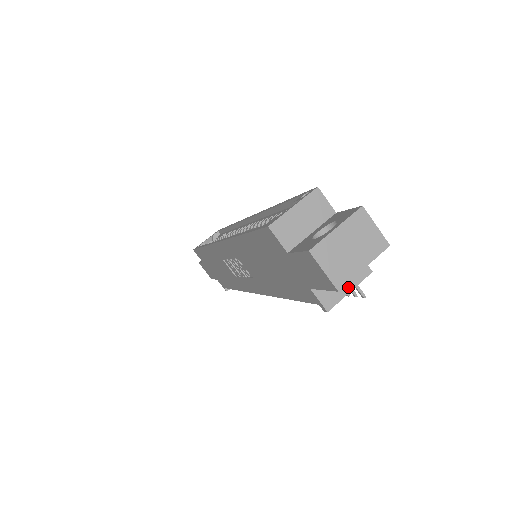
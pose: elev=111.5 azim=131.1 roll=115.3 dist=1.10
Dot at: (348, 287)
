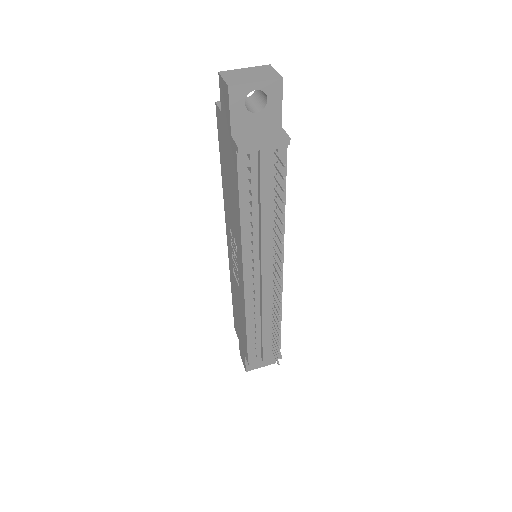
Dot at: (264, 141)
